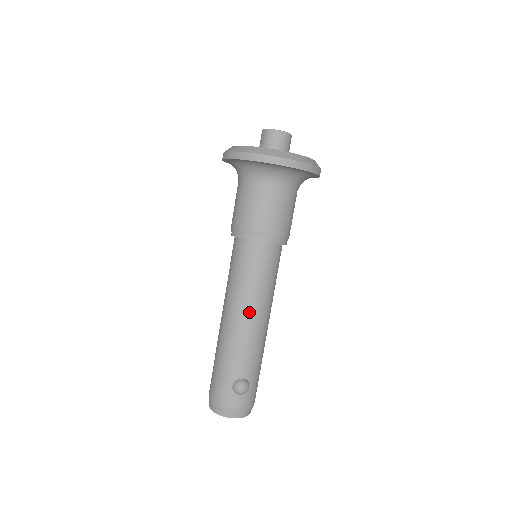
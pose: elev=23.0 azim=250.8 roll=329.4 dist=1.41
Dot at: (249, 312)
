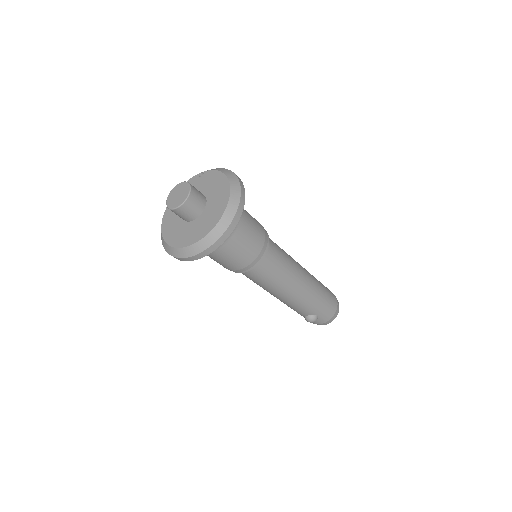
Dot at: (276, 295)
